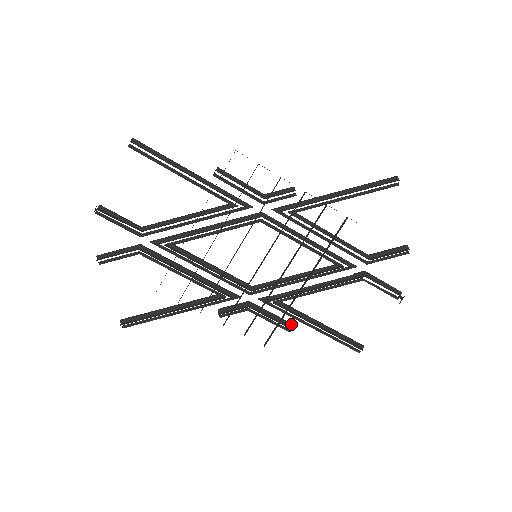
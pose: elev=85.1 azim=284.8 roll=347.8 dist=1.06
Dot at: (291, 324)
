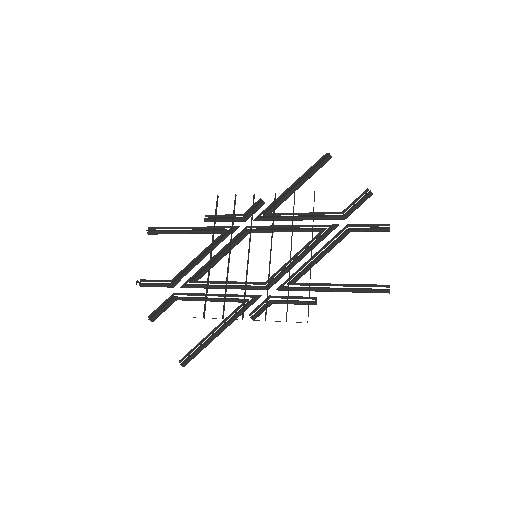
Dot at: (313, 297)
